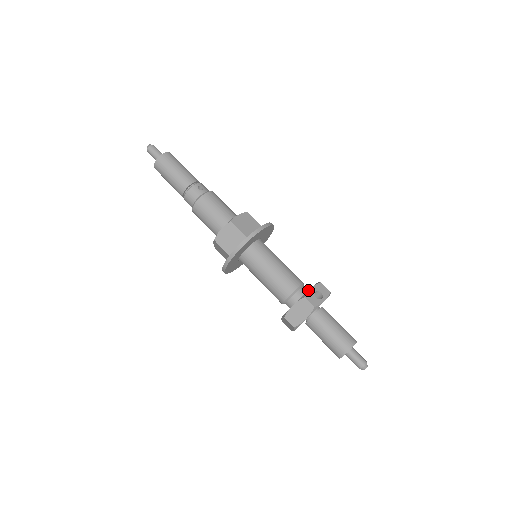
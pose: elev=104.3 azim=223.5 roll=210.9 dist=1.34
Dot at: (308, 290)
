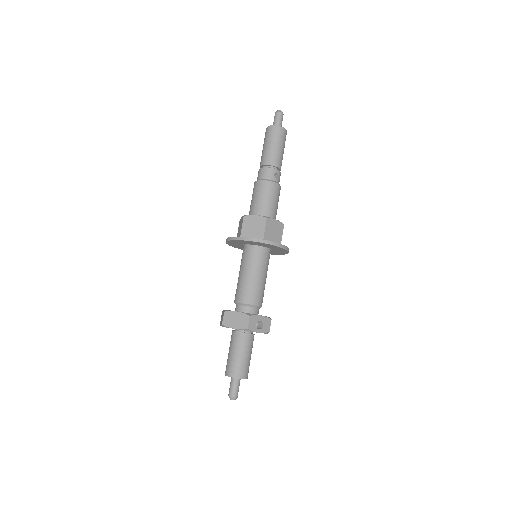
Dot at: occluded
